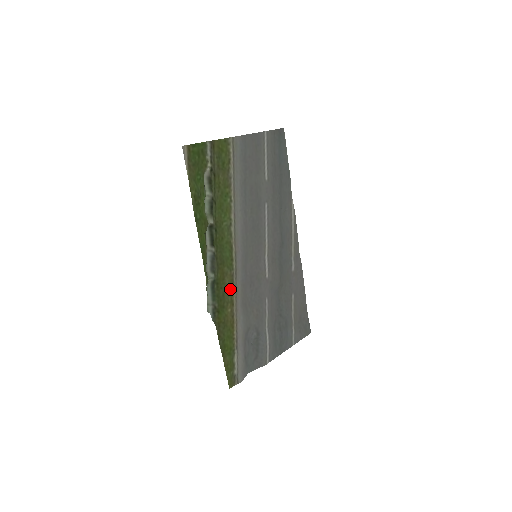
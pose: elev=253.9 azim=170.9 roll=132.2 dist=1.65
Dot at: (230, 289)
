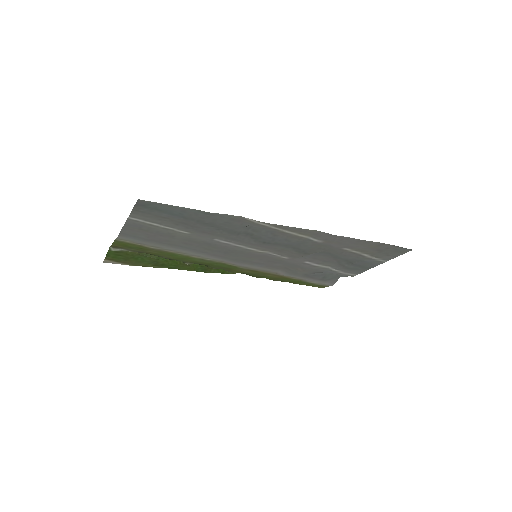
Dot at: (256, 272)
